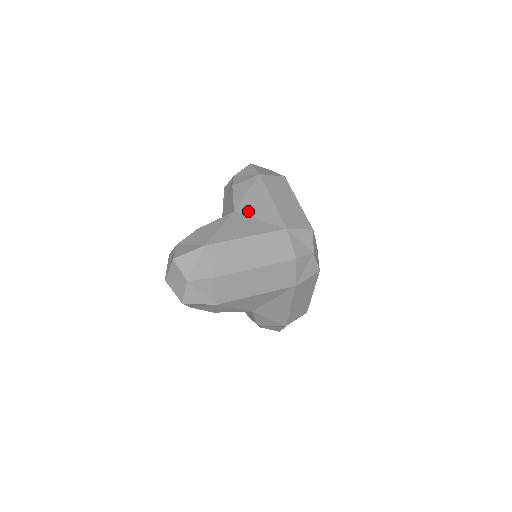
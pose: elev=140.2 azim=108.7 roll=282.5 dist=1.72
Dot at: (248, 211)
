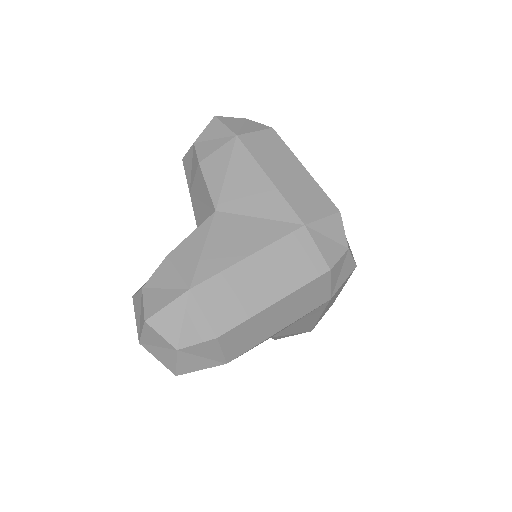
Dot at: (237, 206)
